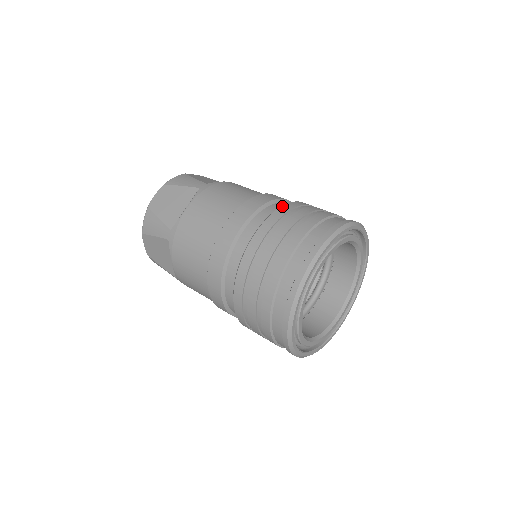
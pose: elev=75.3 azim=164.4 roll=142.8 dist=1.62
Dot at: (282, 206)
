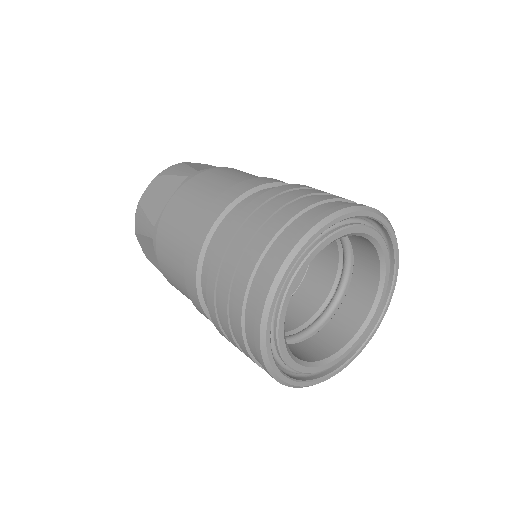
Dot at: occluded
